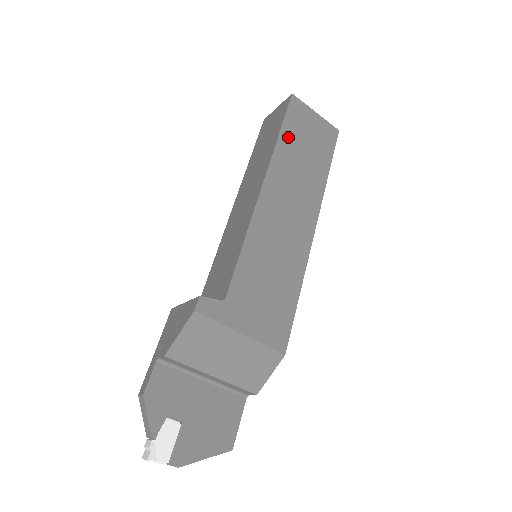
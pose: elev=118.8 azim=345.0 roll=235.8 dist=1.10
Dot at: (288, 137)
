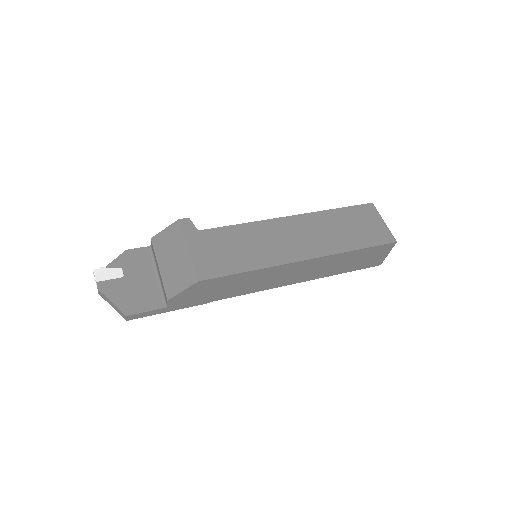
Dot at: (341, 214)
